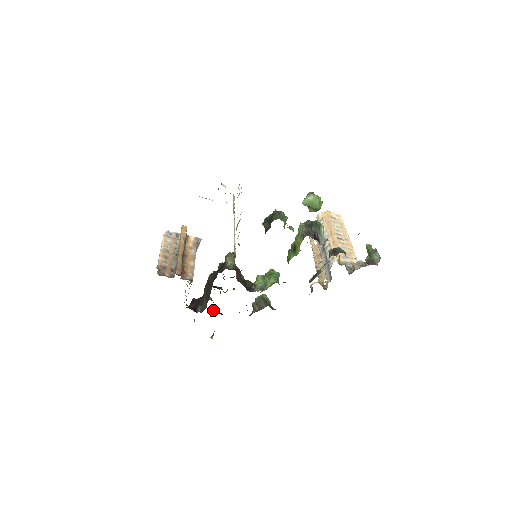
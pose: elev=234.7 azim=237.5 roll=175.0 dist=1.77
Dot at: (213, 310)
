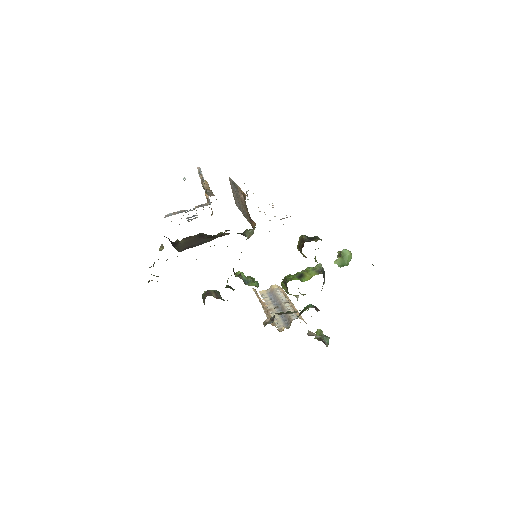
Dot at: (153, 266)
